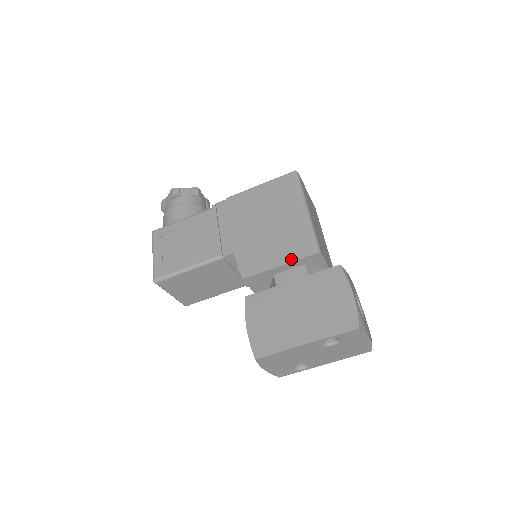
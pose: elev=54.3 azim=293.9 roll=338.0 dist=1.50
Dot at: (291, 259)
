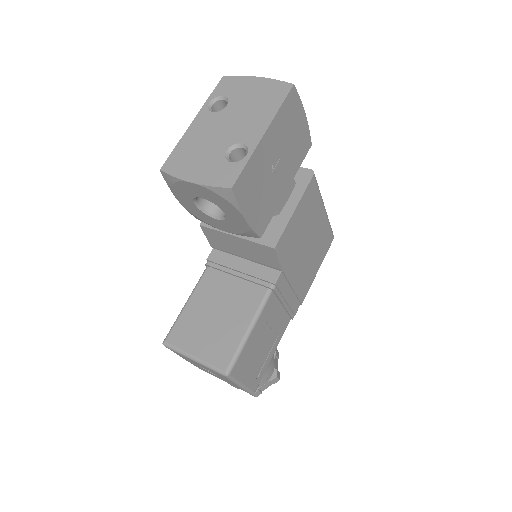
Dot at: occluded
